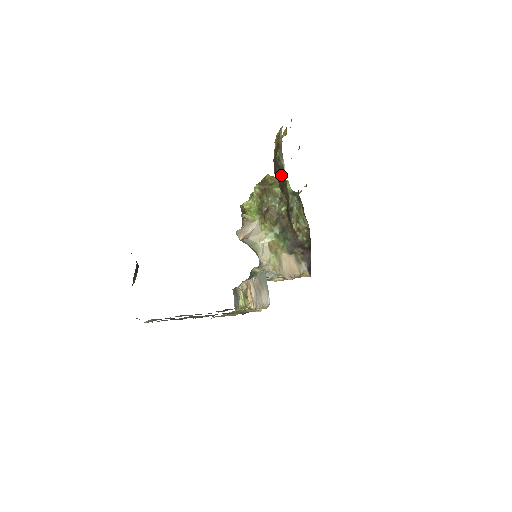
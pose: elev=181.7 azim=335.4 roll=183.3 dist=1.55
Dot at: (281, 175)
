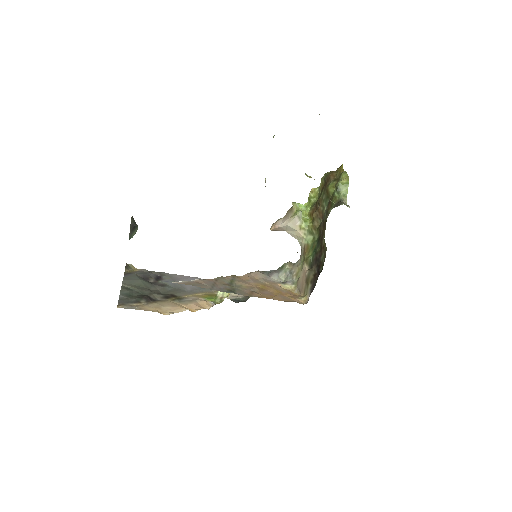
Dot at: occluded
